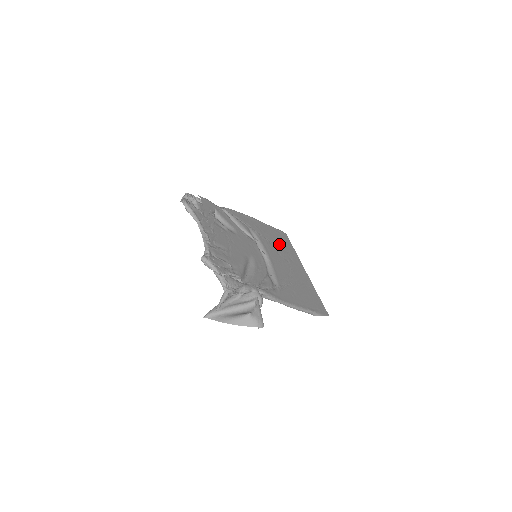
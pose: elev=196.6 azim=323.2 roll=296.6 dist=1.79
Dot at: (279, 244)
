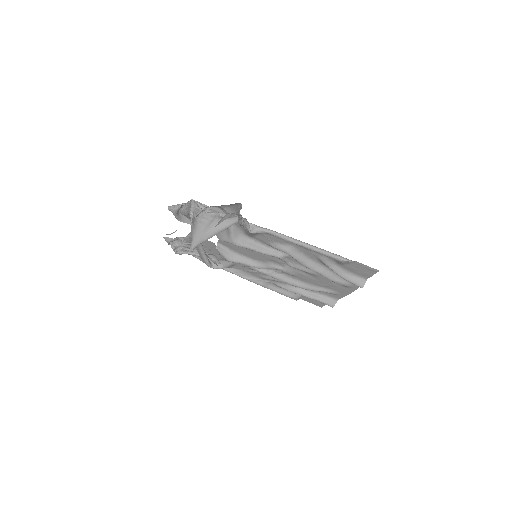
Dot at: occluded
